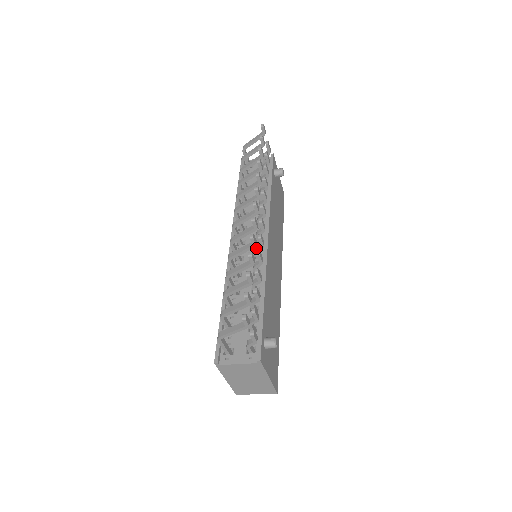
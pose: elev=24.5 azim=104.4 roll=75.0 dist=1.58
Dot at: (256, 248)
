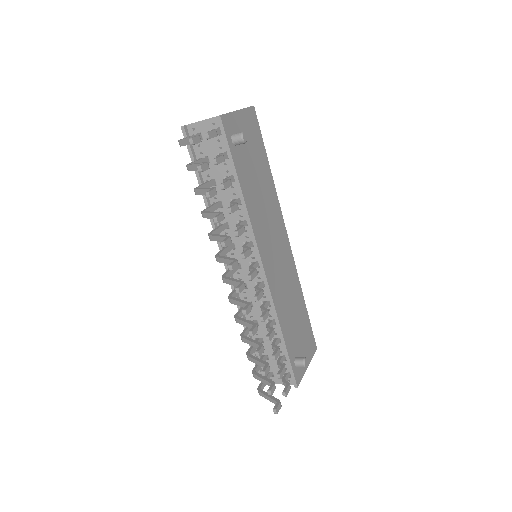
Dot at: occluded
